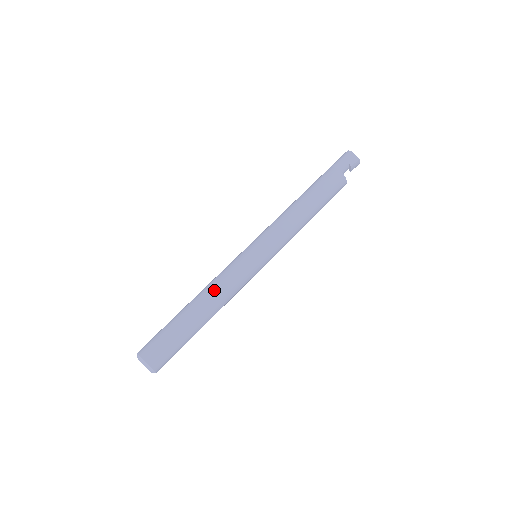
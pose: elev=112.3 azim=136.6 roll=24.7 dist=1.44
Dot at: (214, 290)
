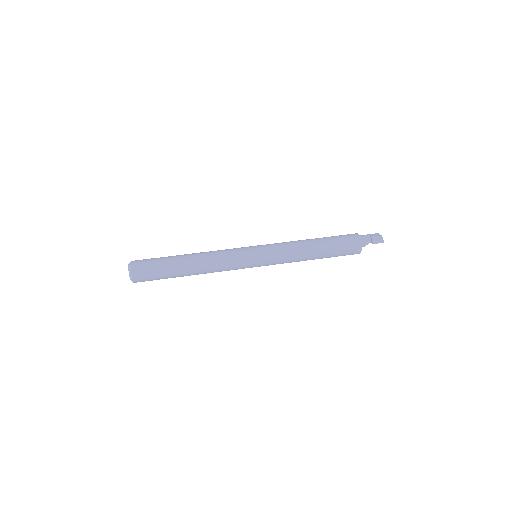
Dot at: occluded
